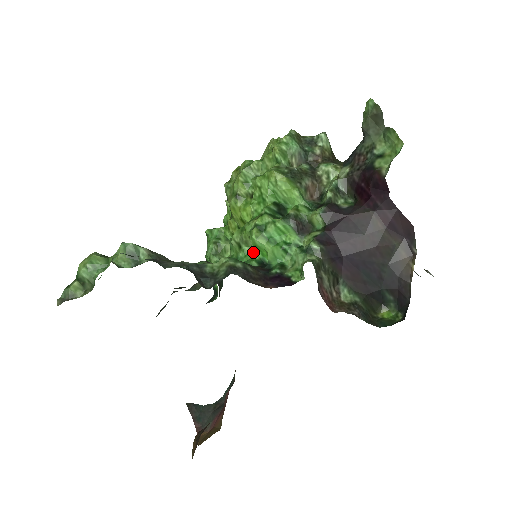
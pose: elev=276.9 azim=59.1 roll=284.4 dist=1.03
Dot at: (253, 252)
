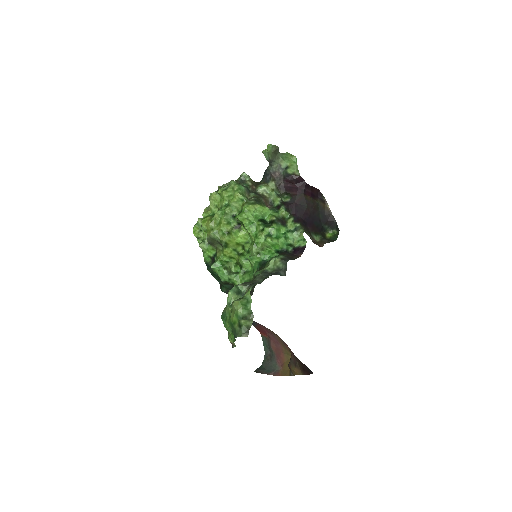
Dot at: (267, 251)
